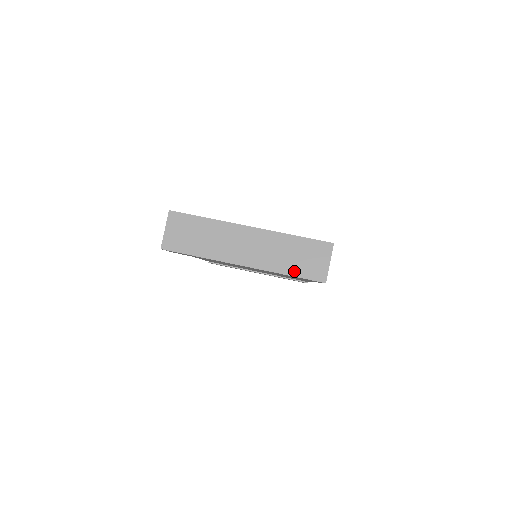
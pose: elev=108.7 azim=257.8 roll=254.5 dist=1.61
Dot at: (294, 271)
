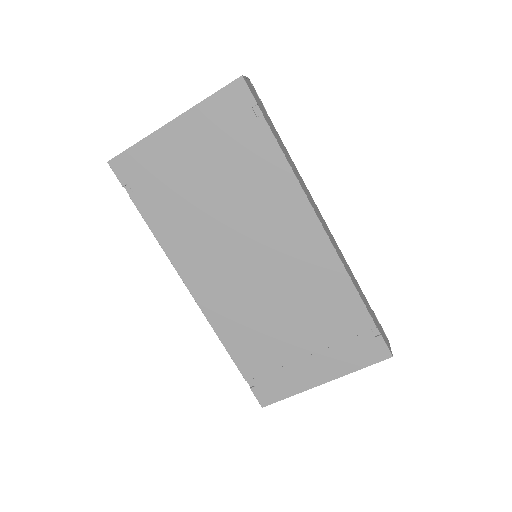
Dot at: occluded
